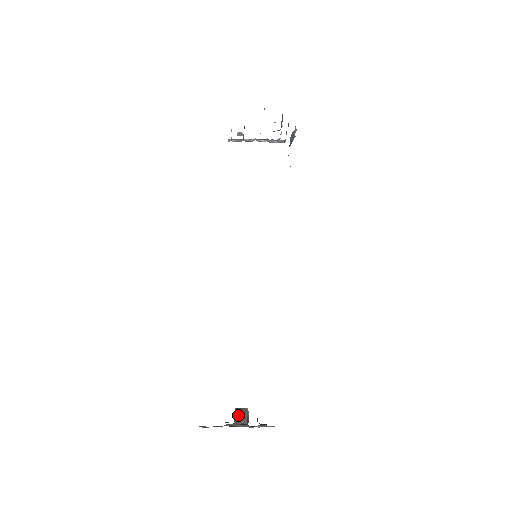
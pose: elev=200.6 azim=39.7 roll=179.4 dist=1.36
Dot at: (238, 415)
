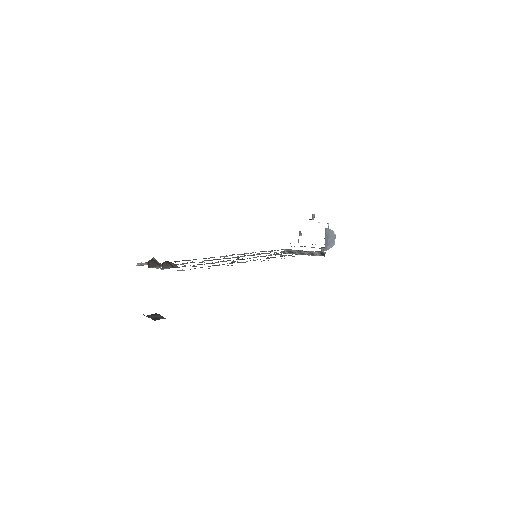
Dot at: (154, 315)
